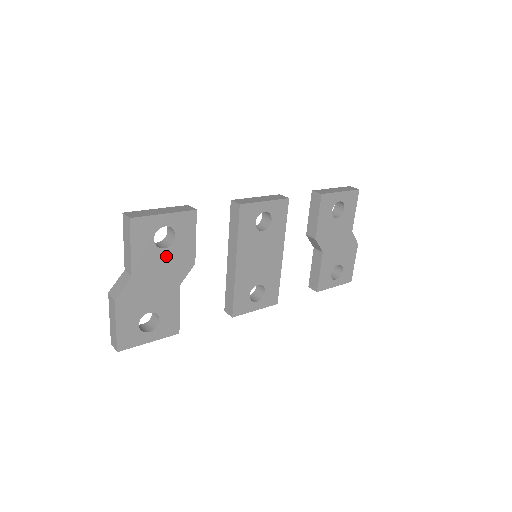
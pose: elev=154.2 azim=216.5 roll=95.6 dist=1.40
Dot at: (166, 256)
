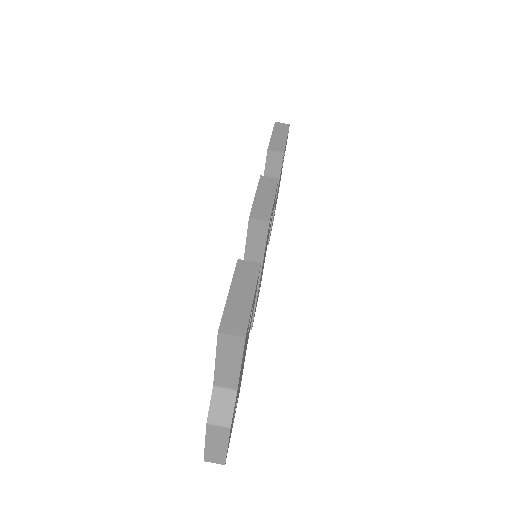
Dot at: (247, 337)
